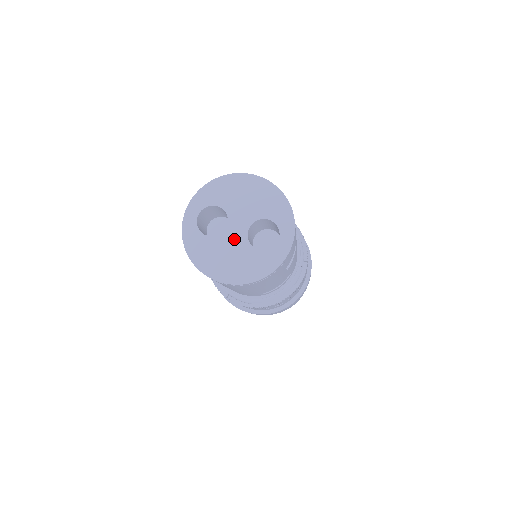
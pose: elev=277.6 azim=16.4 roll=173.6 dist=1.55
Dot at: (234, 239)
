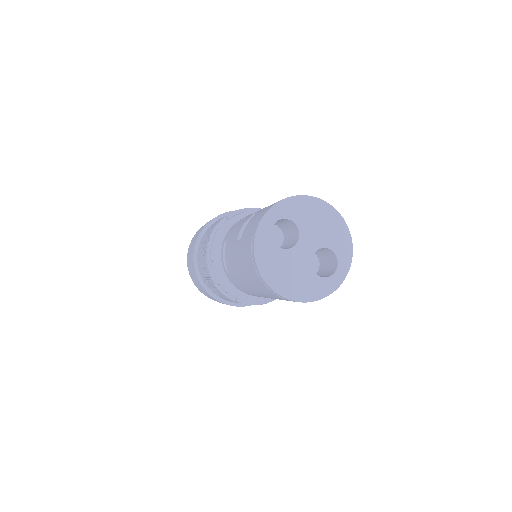
Dot at: (299, 258)
